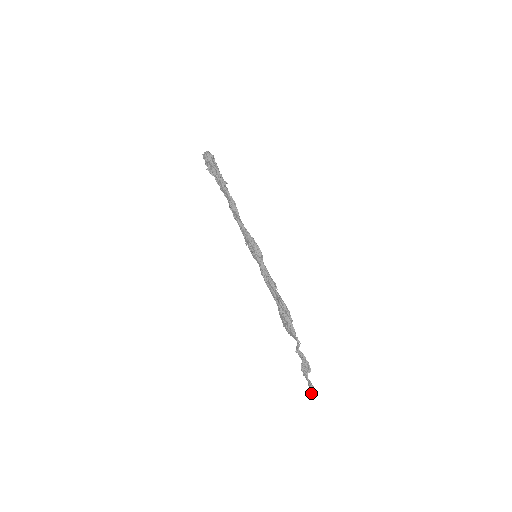
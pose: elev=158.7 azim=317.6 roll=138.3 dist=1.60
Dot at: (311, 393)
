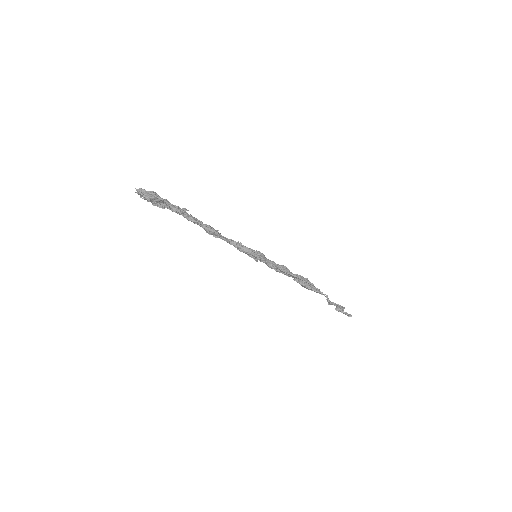
Dot at: (348, 316)
